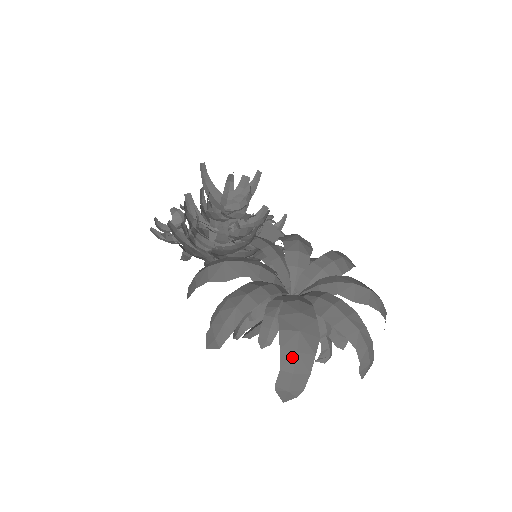
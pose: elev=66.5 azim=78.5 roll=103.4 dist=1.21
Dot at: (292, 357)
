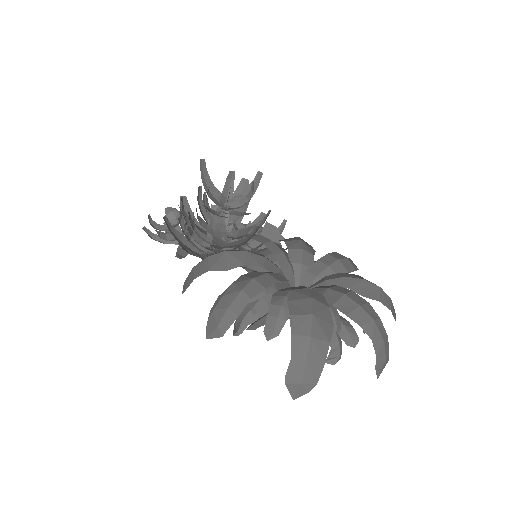
Dot at: (305, 342)
